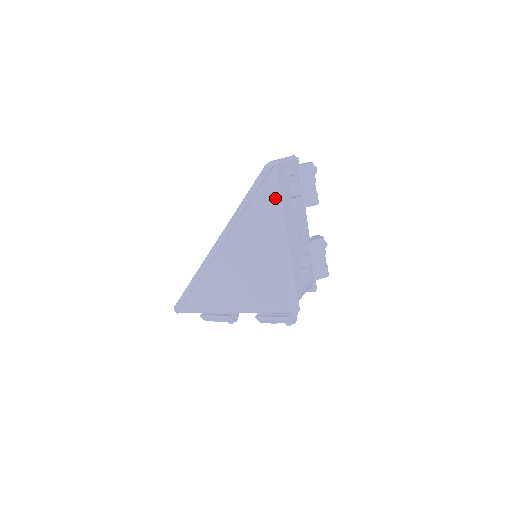
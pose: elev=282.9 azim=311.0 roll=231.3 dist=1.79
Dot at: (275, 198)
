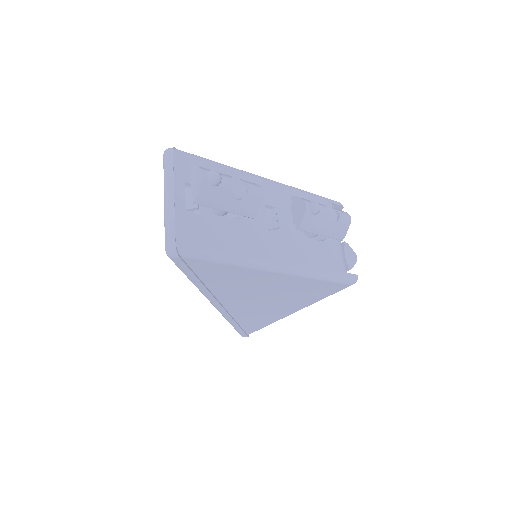
Dot at: (219, 262)
